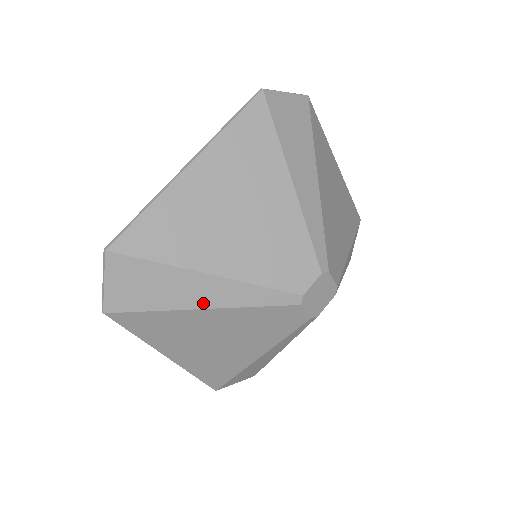
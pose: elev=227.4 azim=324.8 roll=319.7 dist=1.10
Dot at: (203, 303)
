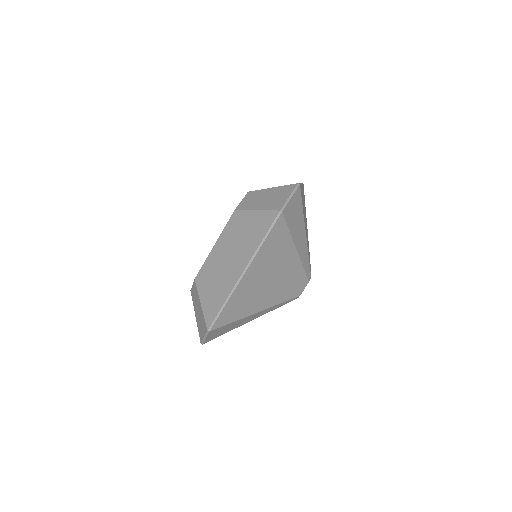
Dot at: (252, 319)
